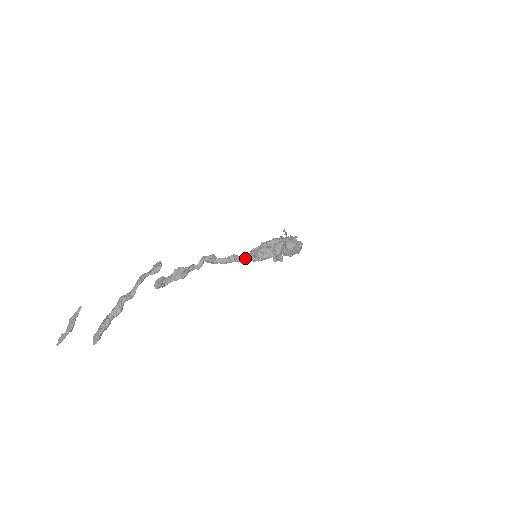
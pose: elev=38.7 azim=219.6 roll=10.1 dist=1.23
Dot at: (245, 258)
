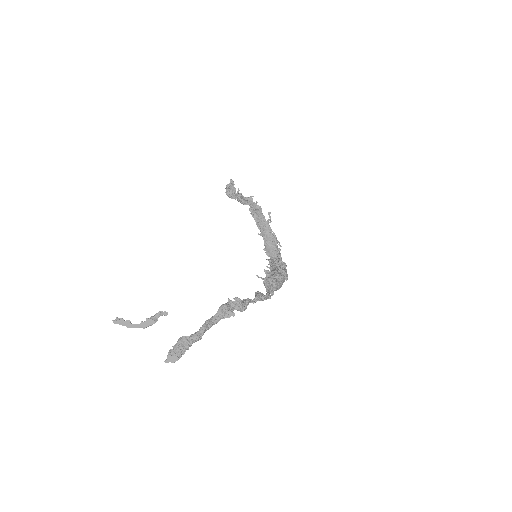
Dot at: occluded
